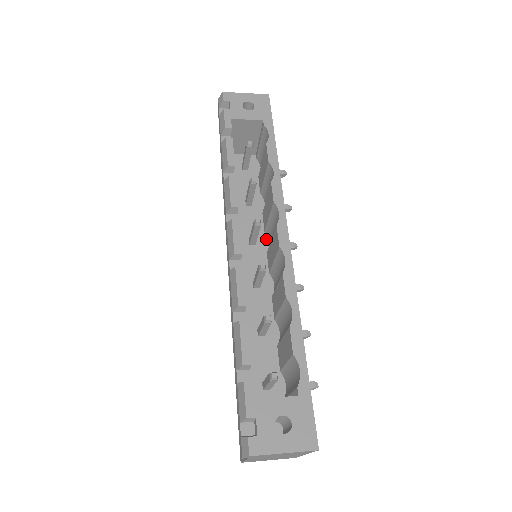
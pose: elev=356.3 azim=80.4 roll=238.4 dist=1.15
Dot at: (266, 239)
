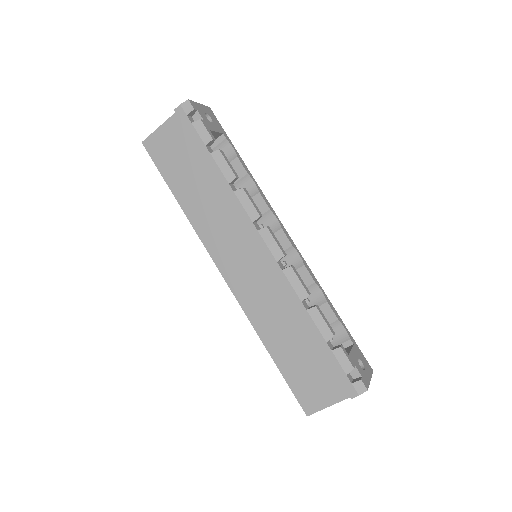
Dot at: occluded
